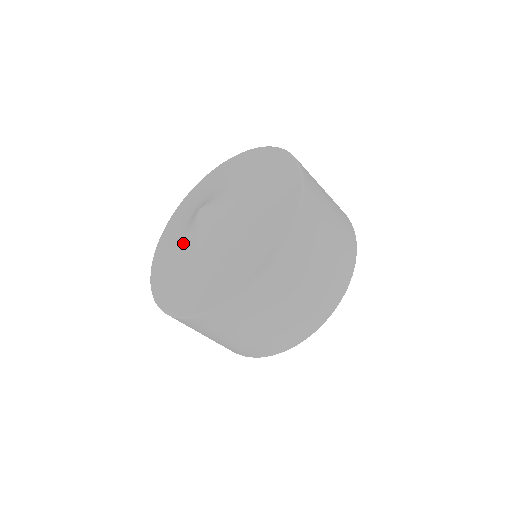
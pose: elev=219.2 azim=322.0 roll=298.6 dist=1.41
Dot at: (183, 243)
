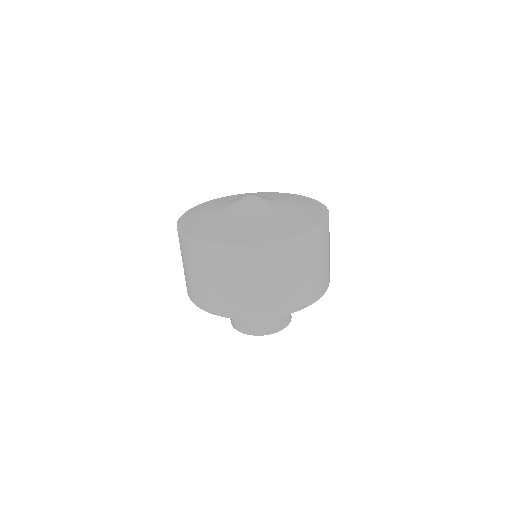
Dot at: (224, 207)
